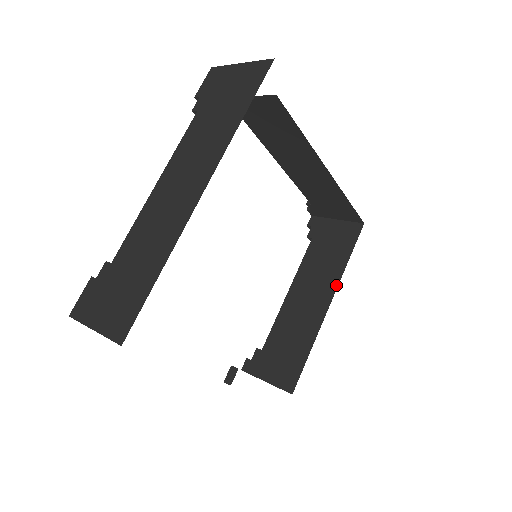
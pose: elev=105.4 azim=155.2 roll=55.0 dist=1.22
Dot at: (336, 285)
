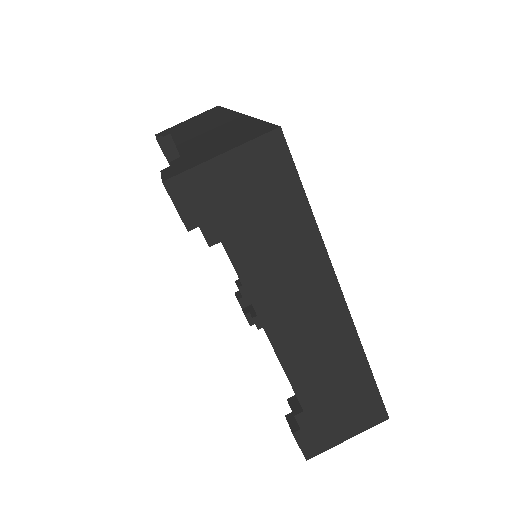
Dot at: occluded
